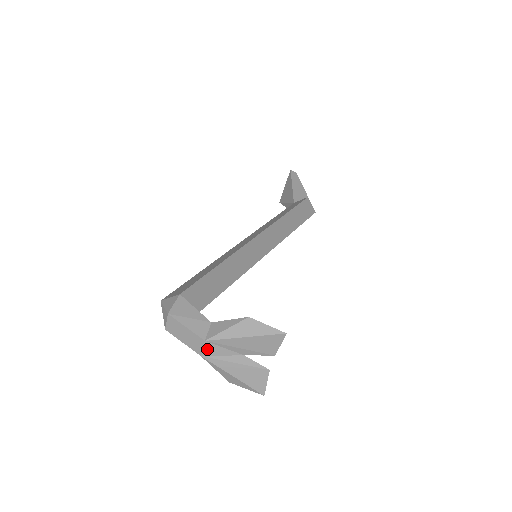
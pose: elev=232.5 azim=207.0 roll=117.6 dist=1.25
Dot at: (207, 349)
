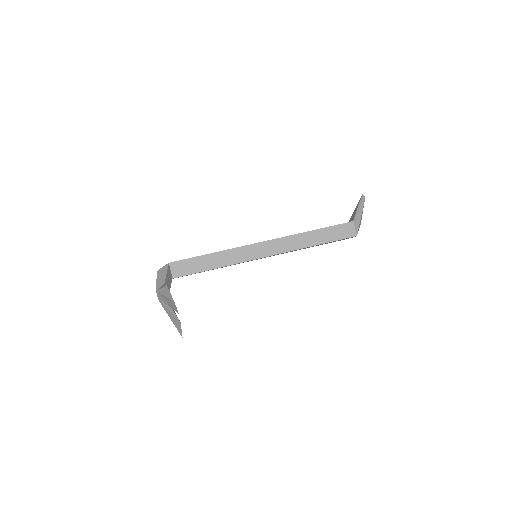
Dot at: (159, 297)
